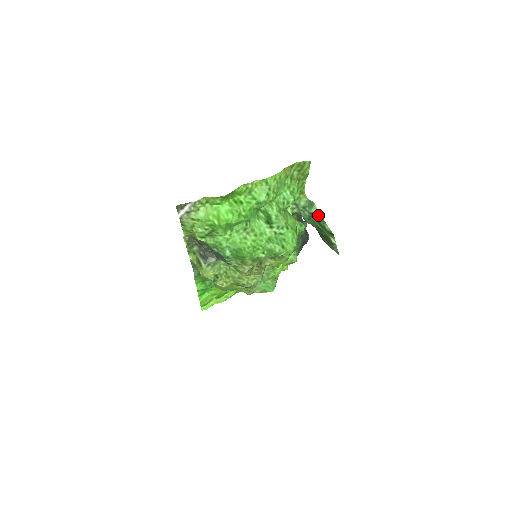
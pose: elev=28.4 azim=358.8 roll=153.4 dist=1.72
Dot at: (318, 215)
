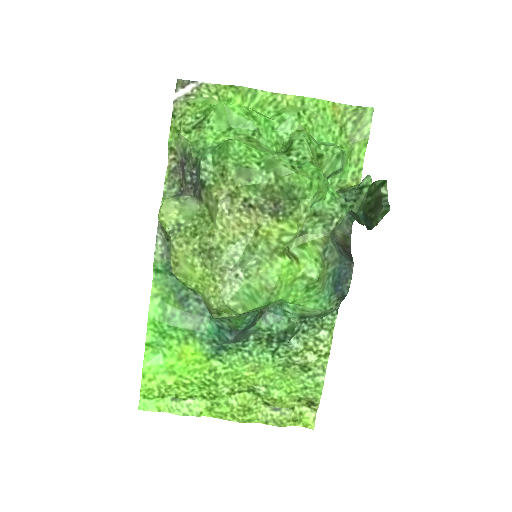
Dot at: (370, 184)
